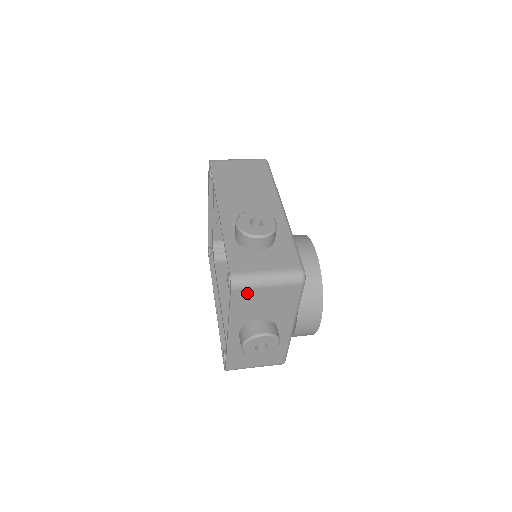
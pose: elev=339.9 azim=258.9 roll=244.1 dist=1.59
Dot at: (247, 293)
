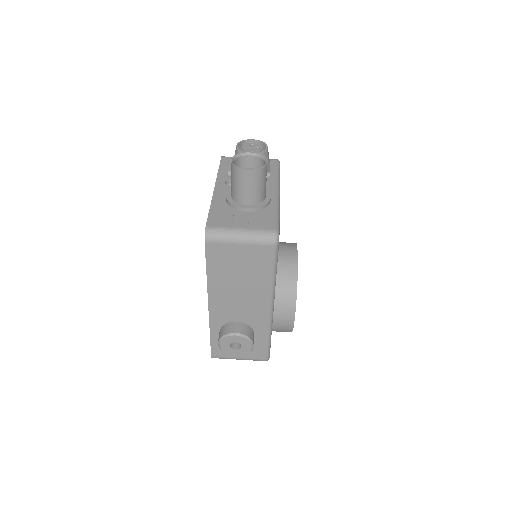
Dot at: occluded
